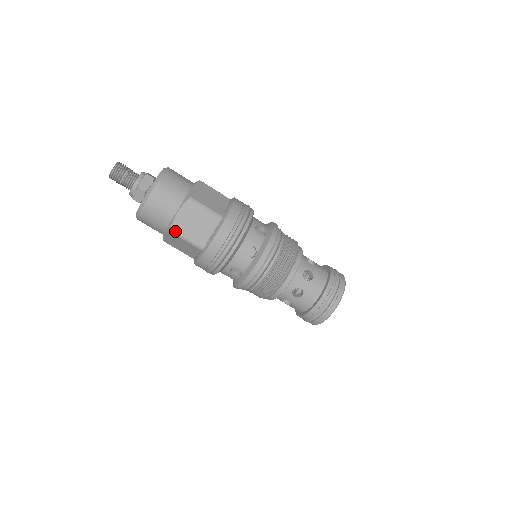
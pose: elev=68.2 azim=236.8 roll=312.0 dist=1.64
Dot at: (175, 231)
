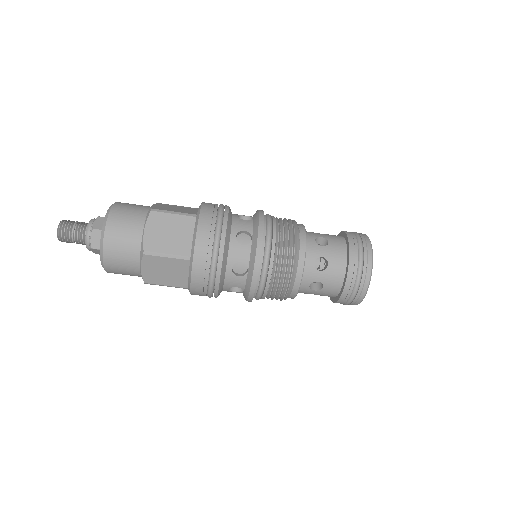
Dot at: (150, 251)
